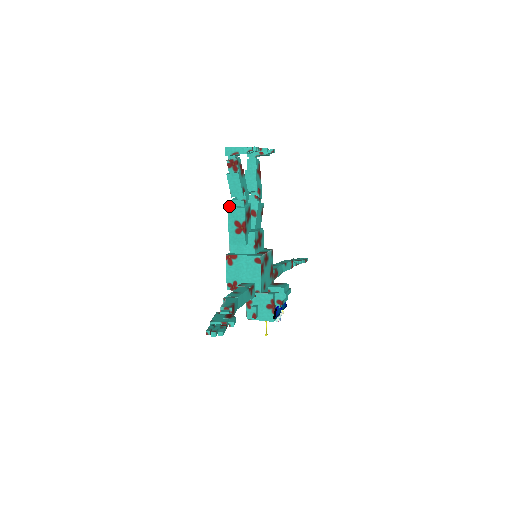
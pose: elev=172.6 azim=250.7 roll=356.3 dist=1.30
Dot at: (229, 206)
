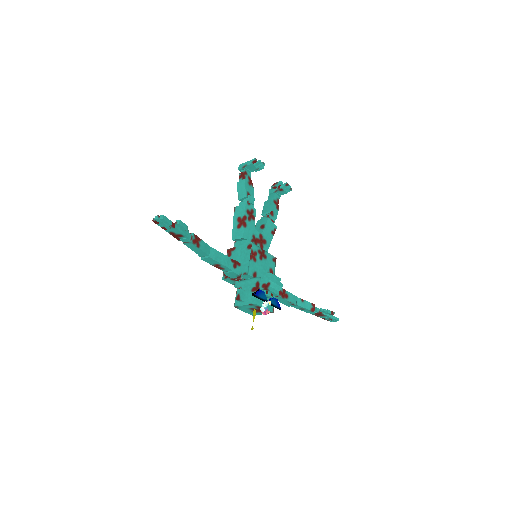
Dot at: (235, 207)
